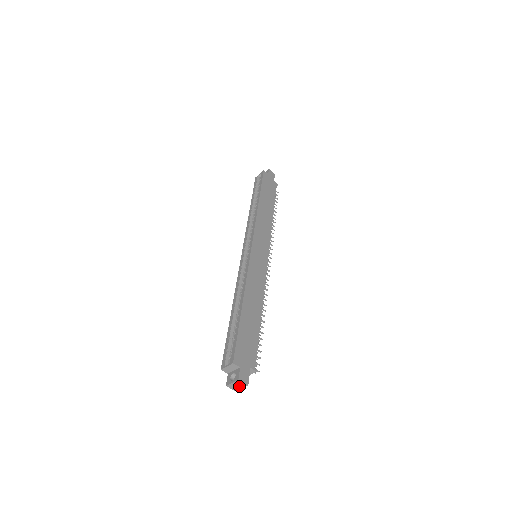
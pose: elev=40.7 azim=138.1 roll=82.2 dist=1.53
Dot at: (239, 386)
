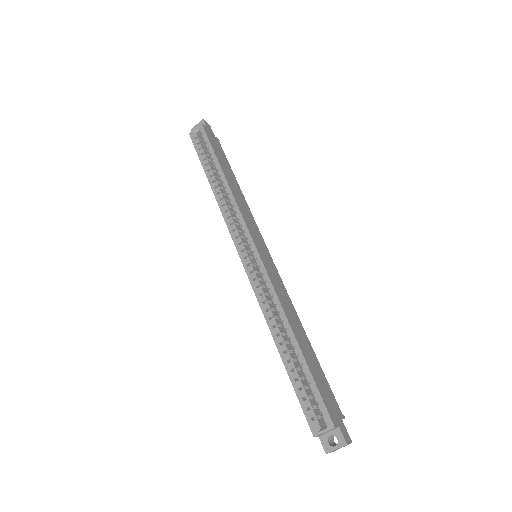
Dot at: occluded
